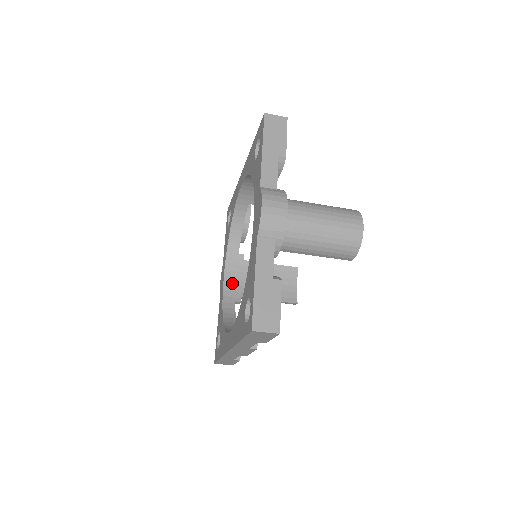
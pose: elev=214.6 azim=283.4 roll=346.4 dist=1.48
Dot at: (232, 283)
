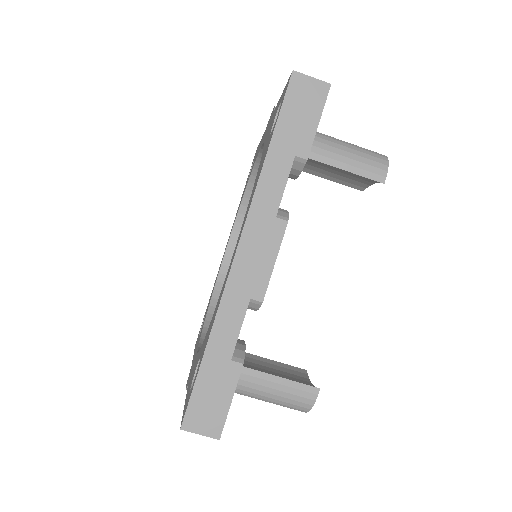
Dot at: occluded
